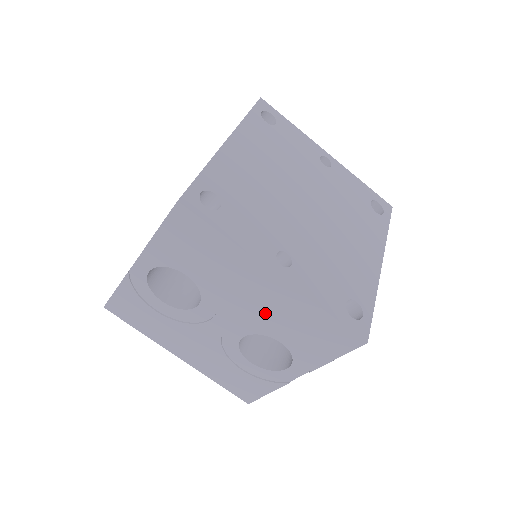
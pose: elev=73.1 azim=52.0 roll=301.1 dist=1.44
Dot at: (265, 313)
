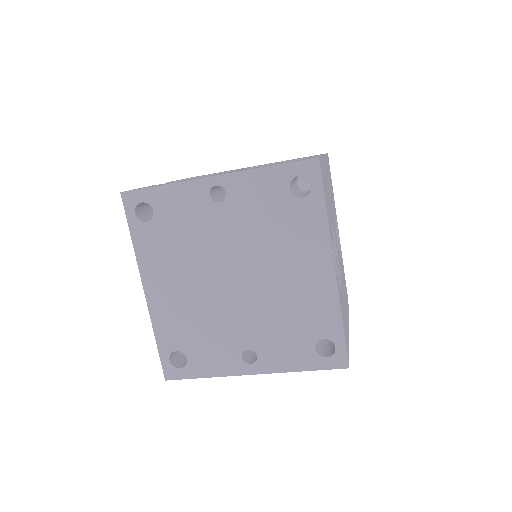
Dot at: occluded
